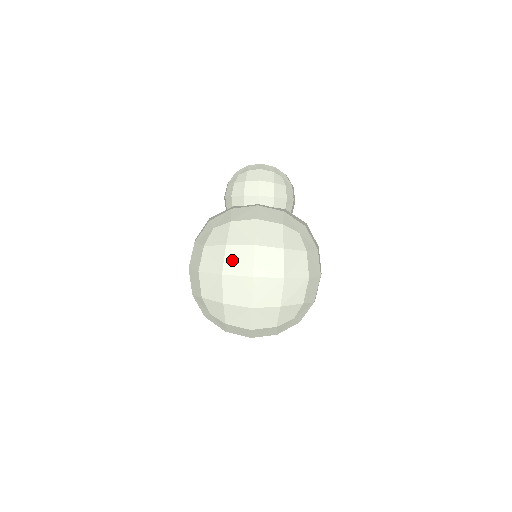
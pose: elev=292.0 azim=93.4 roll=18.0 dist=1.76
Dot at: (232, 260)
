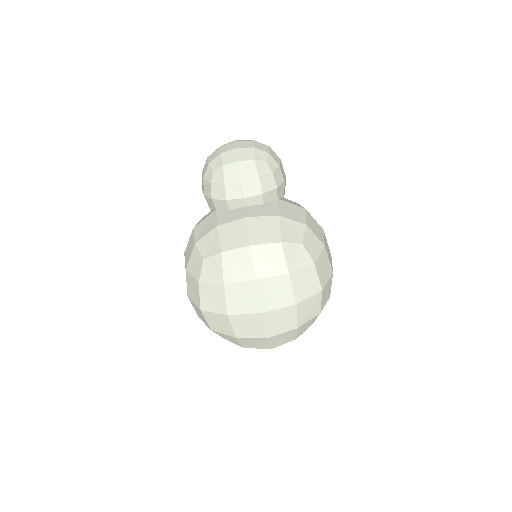
Dot at: (235, 299)
